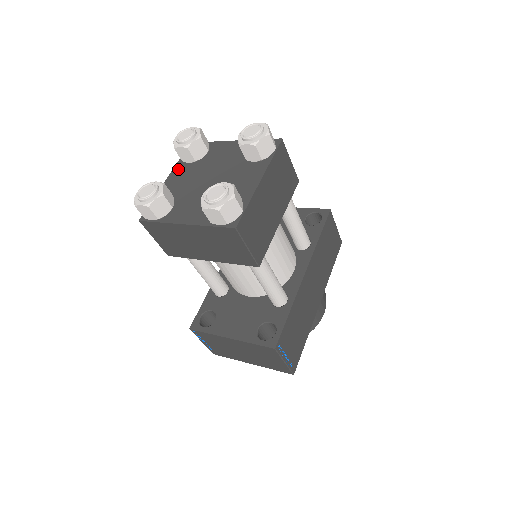
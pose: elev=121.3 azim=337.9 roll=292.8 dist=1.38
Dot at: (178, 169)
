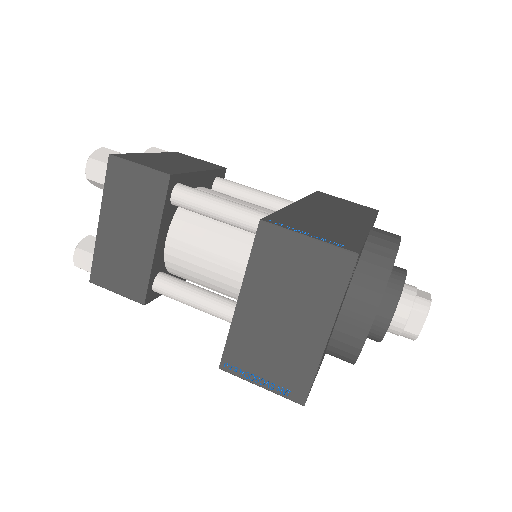
Dot at: occluded
